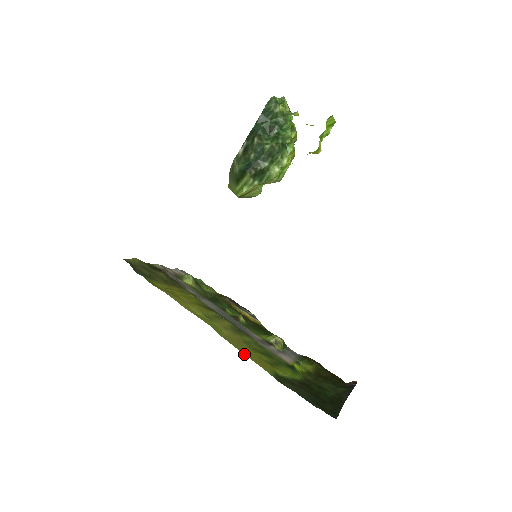
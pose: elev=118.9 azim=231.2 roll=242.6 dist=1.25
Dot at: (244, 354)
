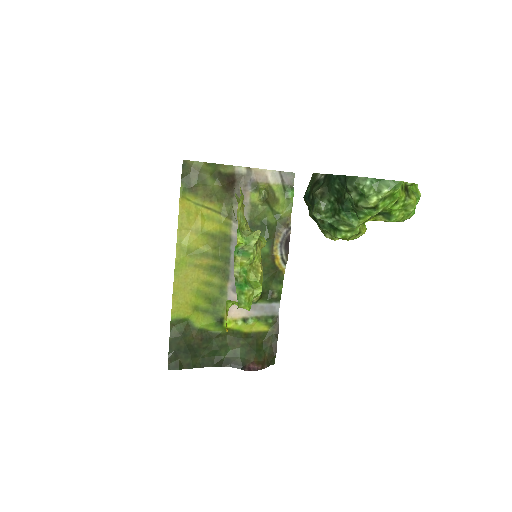
Dot at: (173, 294)
